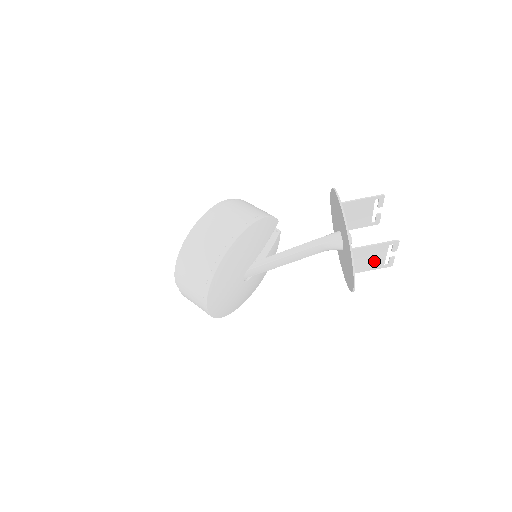
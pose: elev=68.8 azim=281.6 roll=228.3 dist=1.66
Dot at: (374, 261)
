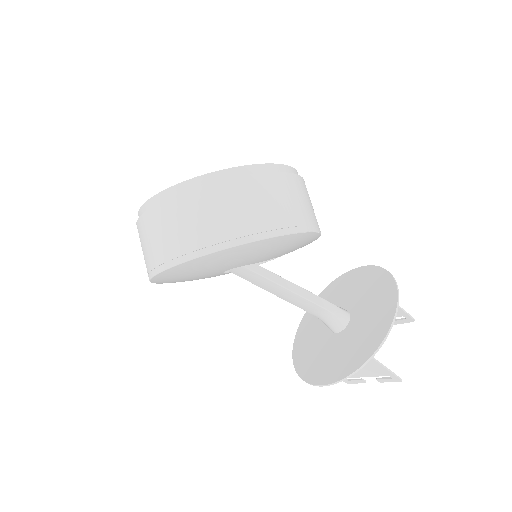
Dot at: occluded
